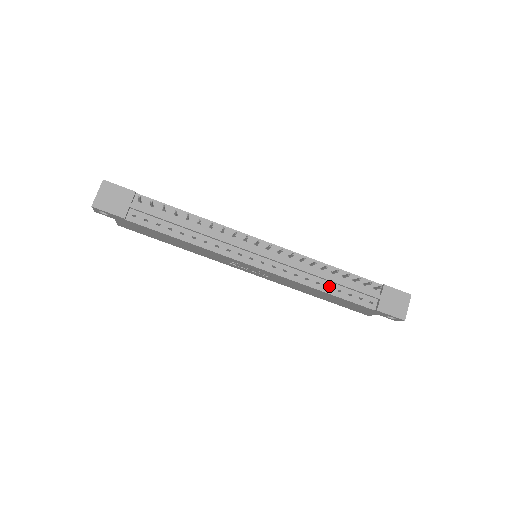
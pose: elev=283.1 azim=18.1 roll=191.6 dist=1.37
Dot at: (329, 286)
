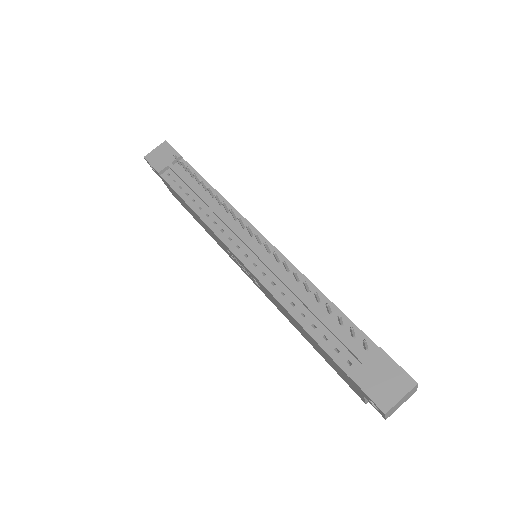
Dot at: (305, 315)
